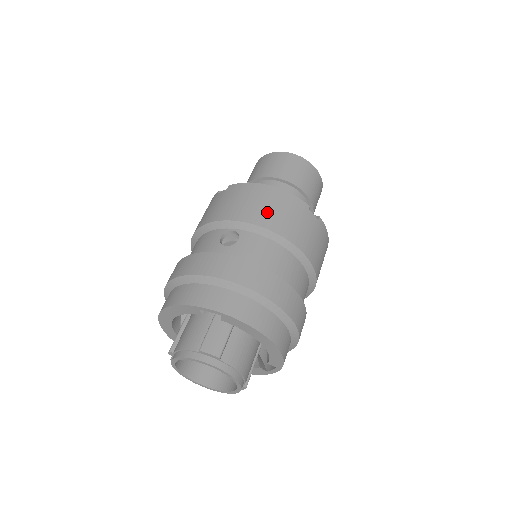
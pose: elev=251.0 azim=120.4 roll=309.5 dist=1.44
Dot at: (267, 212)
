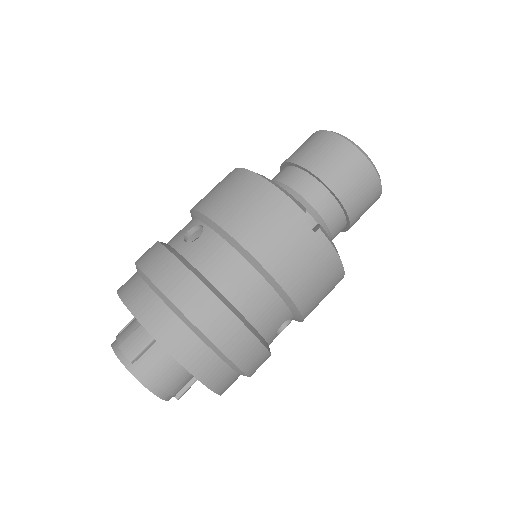
Dot at: (240, 212)
